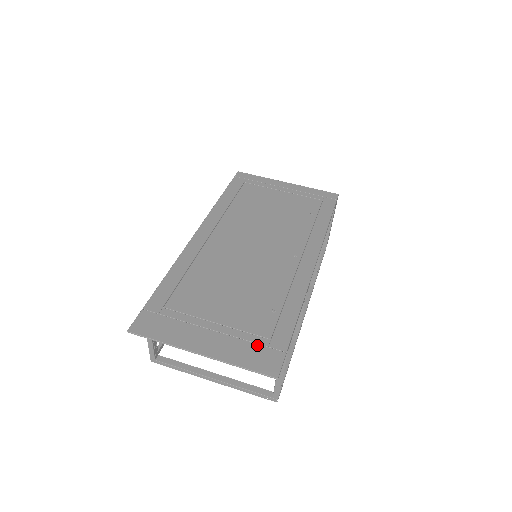
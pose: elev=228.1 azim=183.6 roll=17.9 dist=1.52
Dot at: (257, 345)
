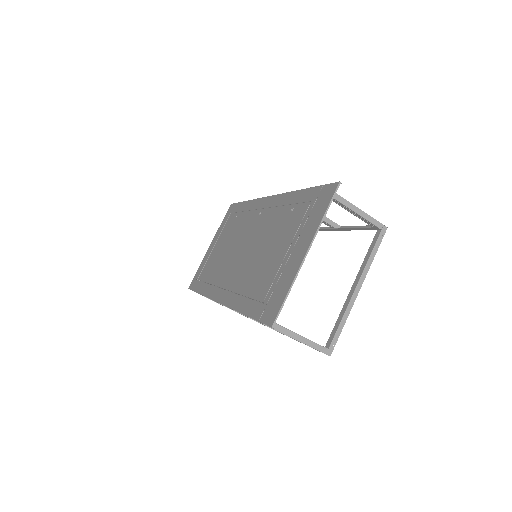
Dot at: (312, 209)
